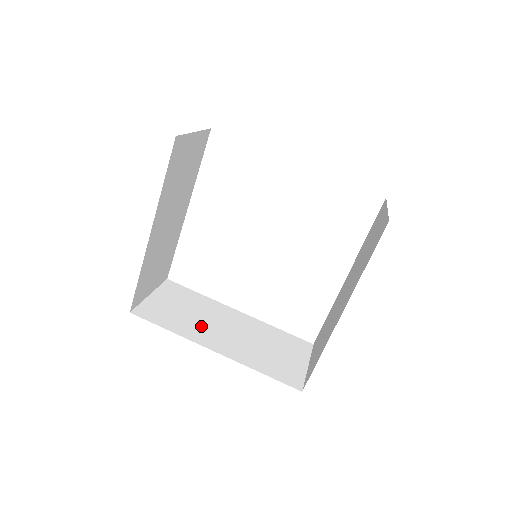
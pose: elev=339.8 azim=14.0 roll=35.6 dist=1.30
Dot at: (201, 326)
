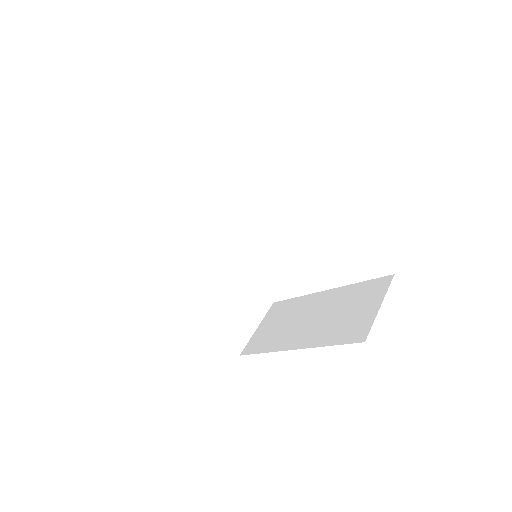
Dot at: (186, 267)
